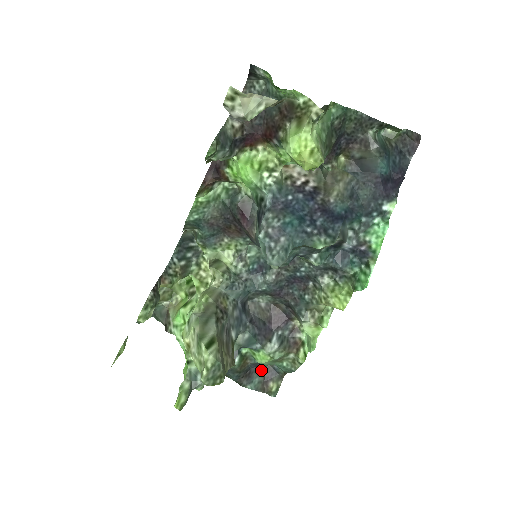
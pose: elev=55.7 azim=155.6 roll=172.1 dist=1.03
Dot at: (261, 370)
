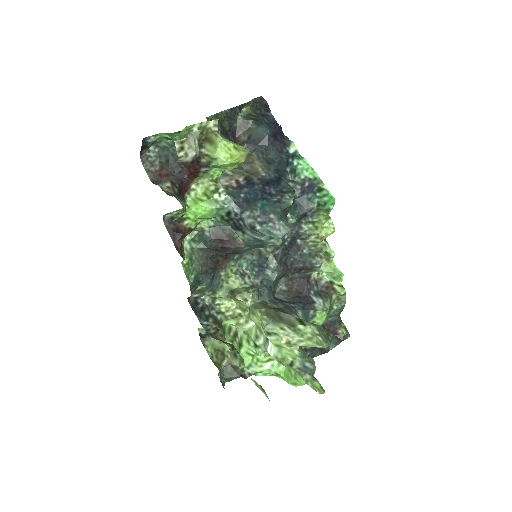
Dot at: occluded
